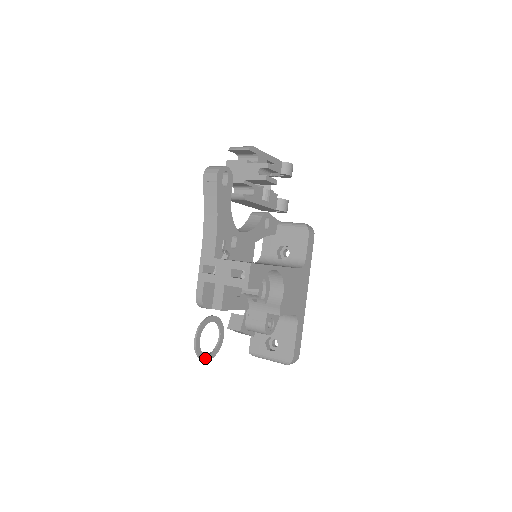
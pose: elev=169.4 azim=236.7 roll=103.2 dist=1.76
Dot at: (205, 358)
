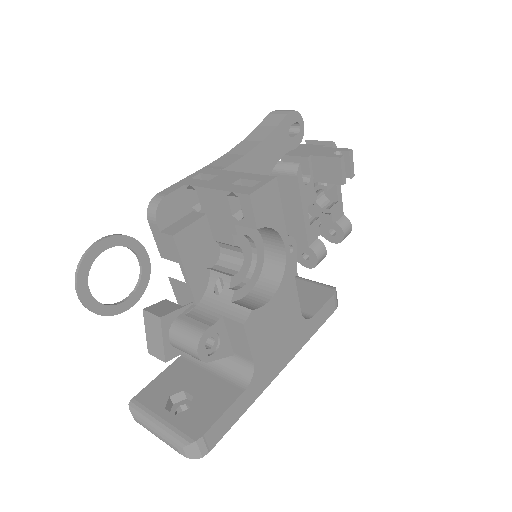
Dot at: (82, 290)
